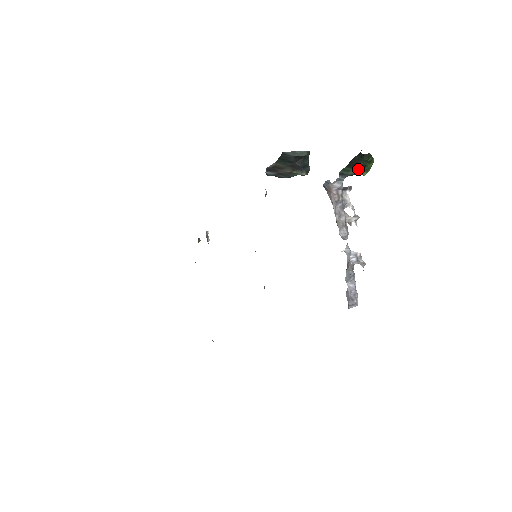
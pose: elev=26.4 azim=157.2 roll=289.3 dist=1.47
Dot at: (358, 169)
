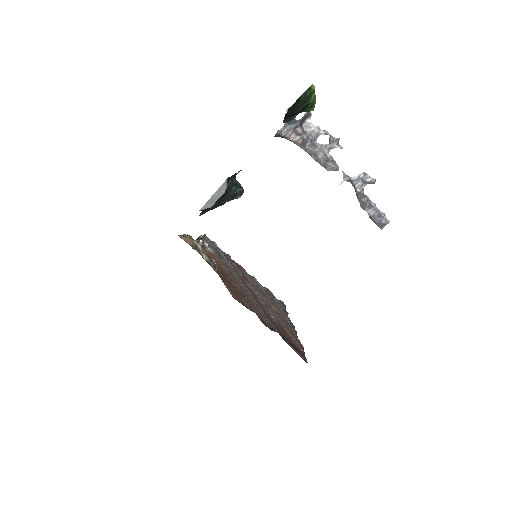
Dot at: (300, 112)
